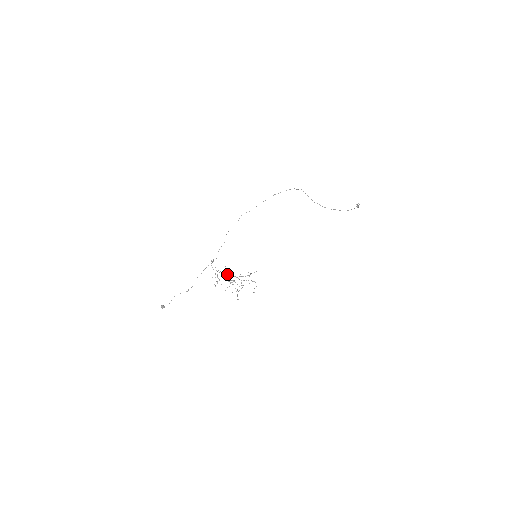
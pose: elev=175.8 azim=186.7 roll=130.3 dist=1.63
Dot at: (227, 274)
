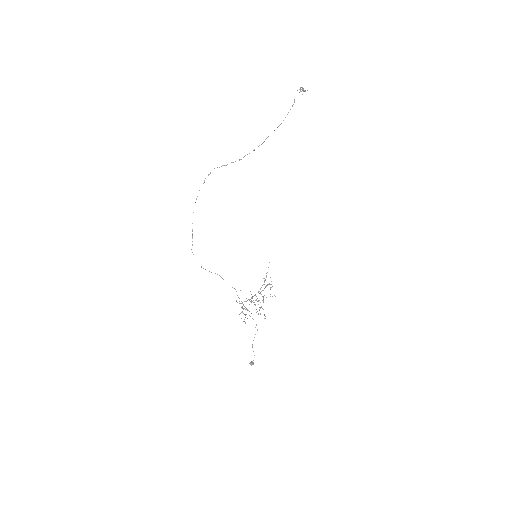
Dot at: (251, 297)
